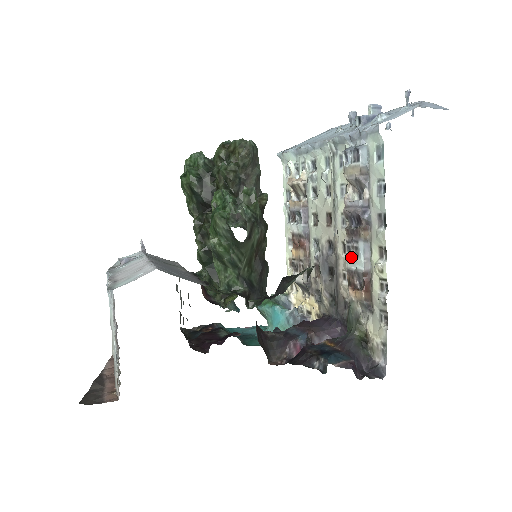
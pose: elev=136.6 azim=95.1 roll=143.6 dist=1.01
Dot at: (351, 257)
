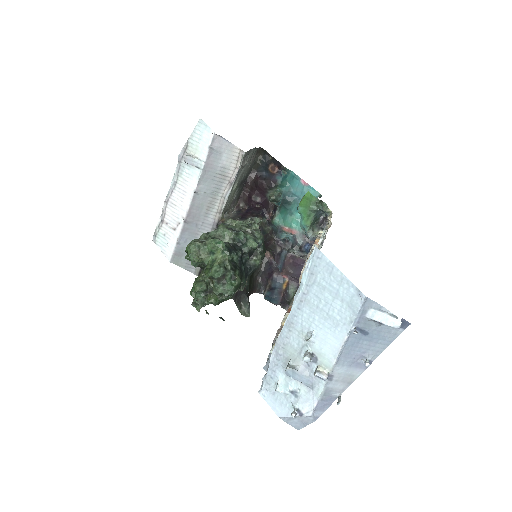
Dot at: occluded
